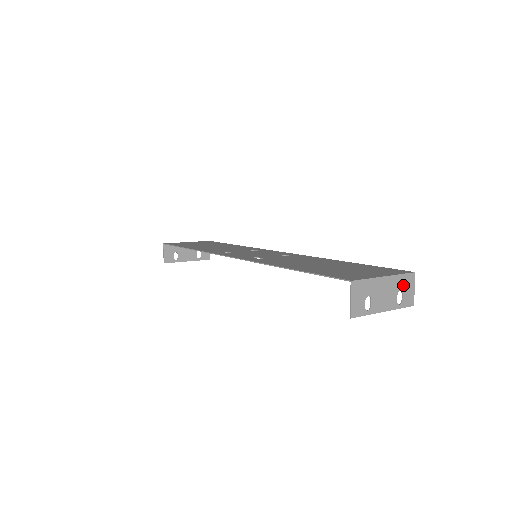
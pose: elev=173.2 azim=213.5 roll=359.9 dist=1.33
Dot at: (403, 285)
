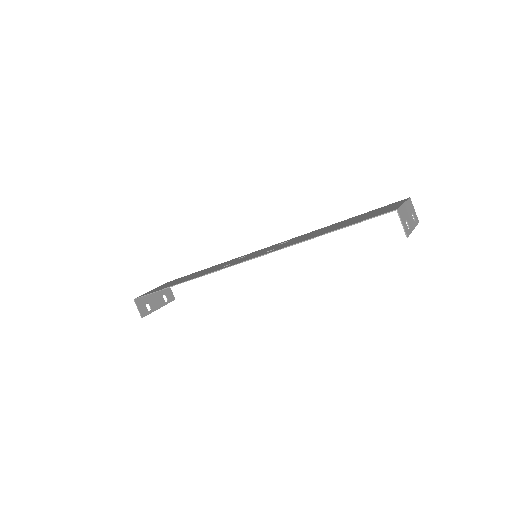
Dot at: (411, 208)
